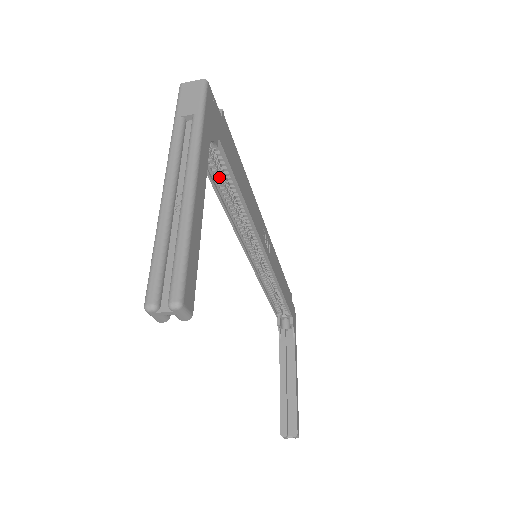
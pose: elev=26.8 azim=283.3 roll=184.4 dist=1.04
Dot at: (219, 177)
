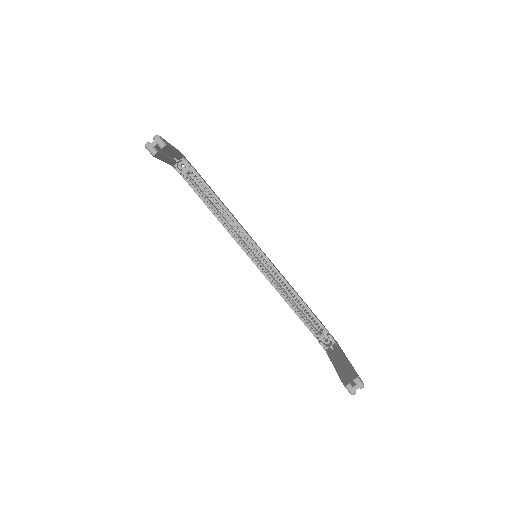
Dot at: (204, 195)
